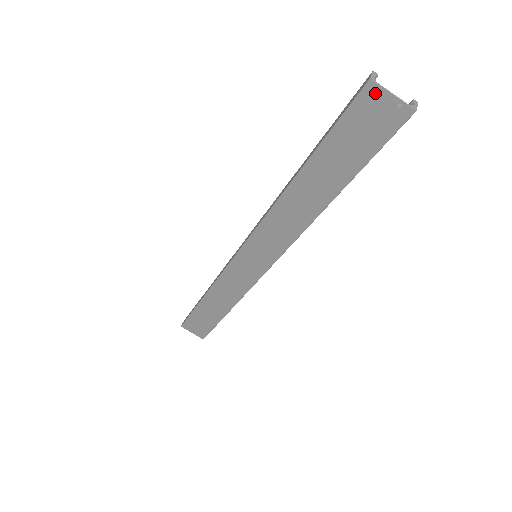
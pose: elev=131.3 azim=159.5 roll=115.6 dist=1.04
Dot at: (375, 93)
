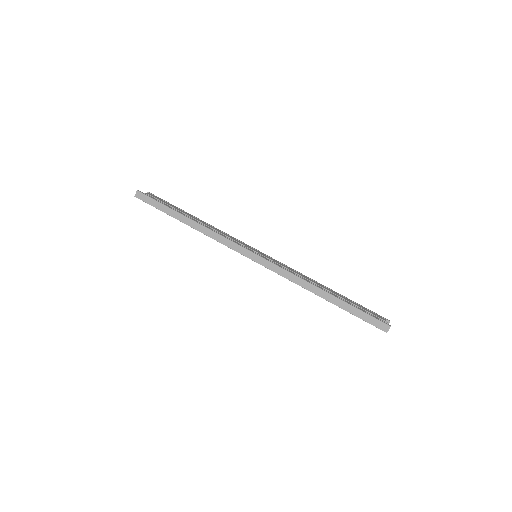
Dot at: (383, 330)
